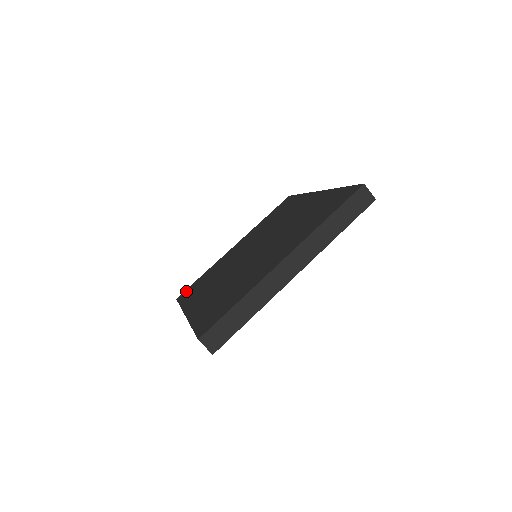
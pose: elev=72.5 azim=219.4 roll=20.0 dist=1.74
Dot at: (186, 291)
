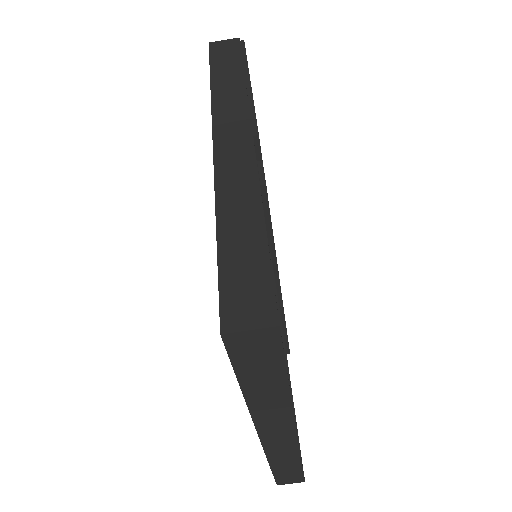
Dot at: occluded
